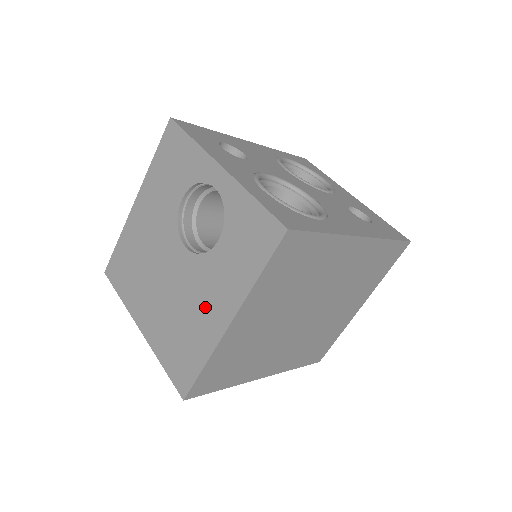
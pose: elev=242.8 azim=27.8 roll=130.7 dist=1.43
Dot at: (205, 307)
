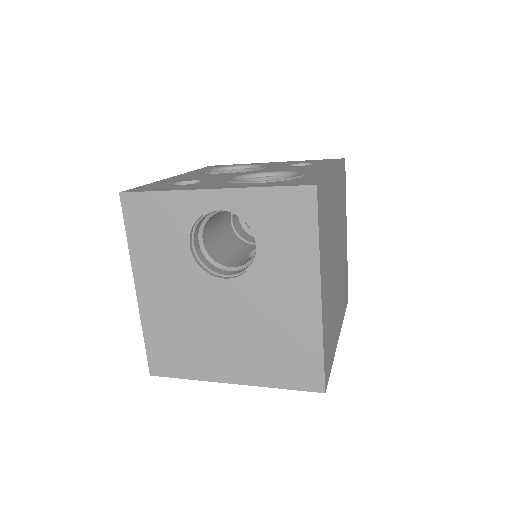
Dot at: (286, 306)
